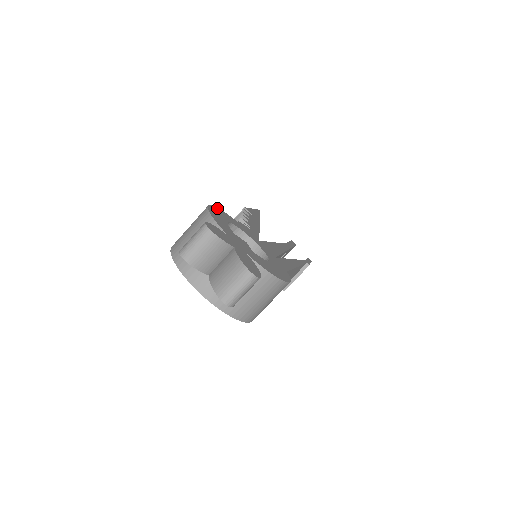
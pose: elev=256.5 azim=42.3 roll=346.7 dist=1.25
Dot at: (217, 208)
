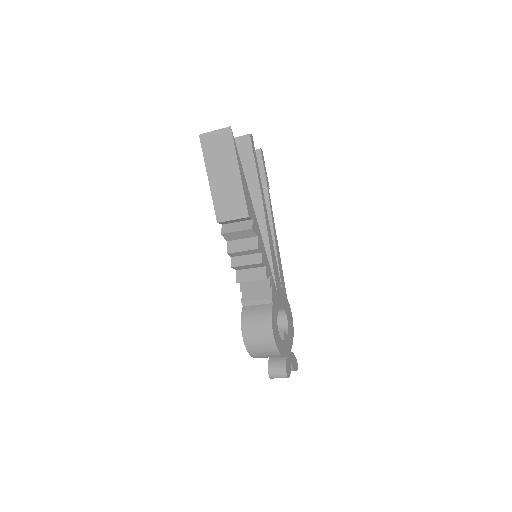
Dot at: (273, 326)
